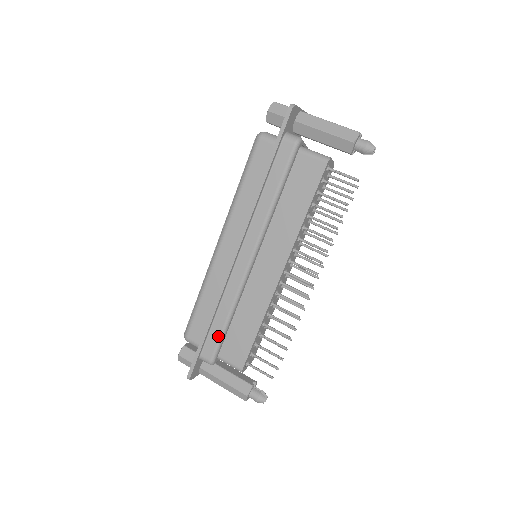
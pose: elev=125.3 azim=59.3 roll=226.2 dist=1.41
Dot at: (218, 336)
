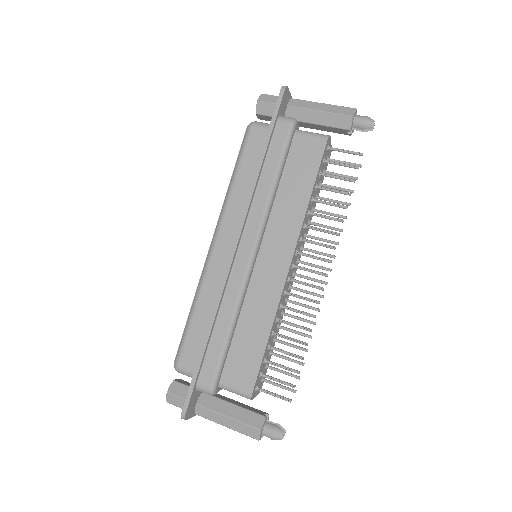
Dot at: (219, 353)
